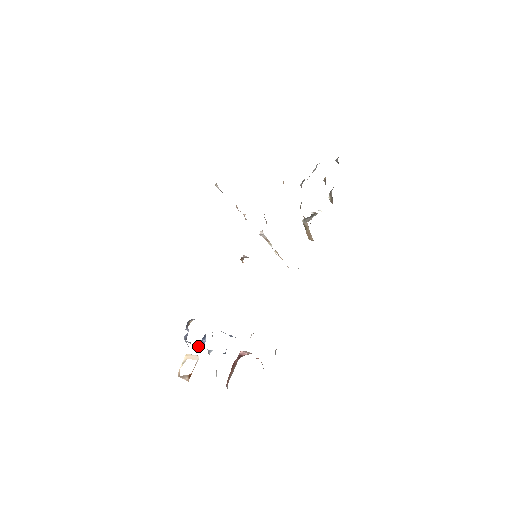
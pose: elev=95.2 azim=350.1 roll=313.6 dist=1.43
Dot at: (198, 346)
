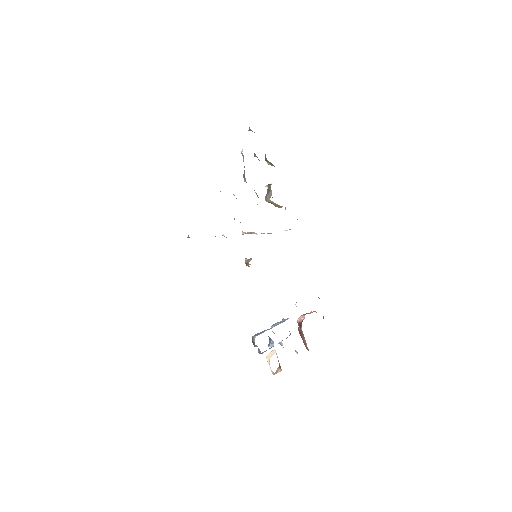
Dot at: occluded
